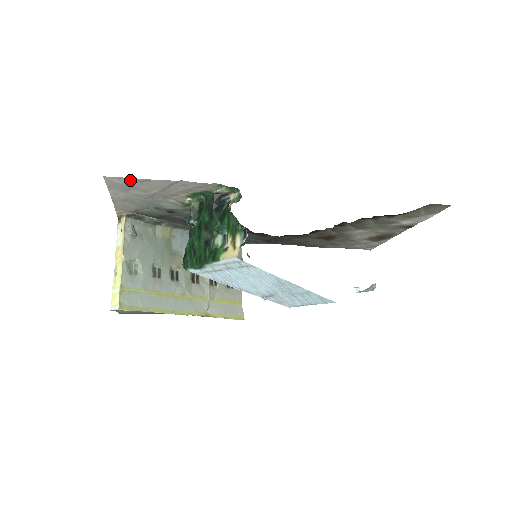
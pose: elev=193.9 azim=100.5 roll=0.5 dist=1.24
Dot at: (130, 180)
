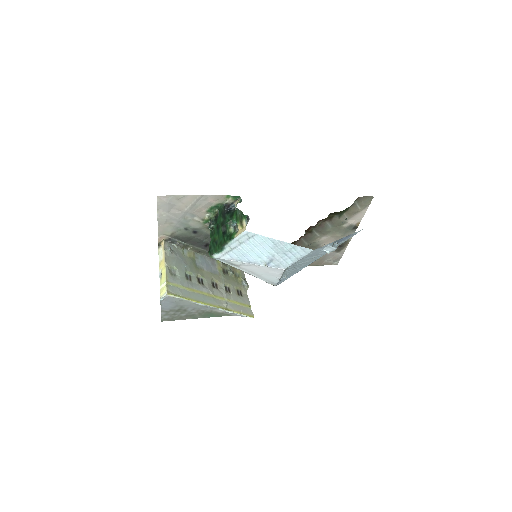
Dot at: (173, 198)
